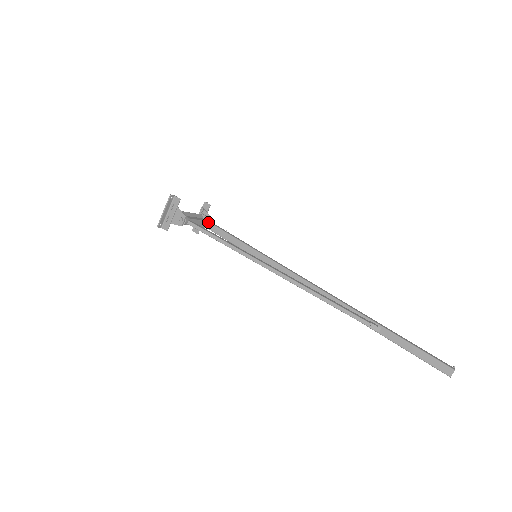
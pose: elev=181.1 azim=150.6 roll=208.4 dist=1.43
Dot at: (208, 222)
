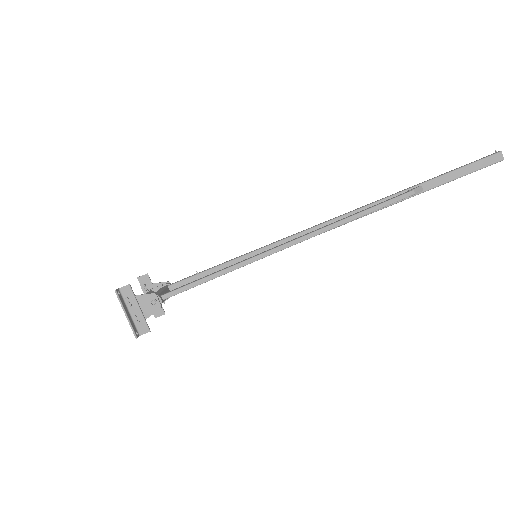
Dot at: (169, 286)
